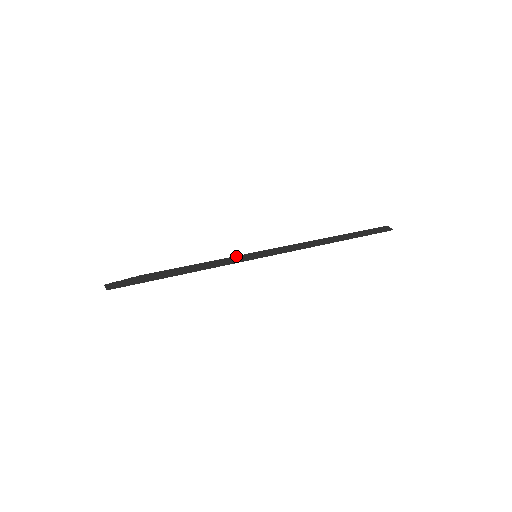
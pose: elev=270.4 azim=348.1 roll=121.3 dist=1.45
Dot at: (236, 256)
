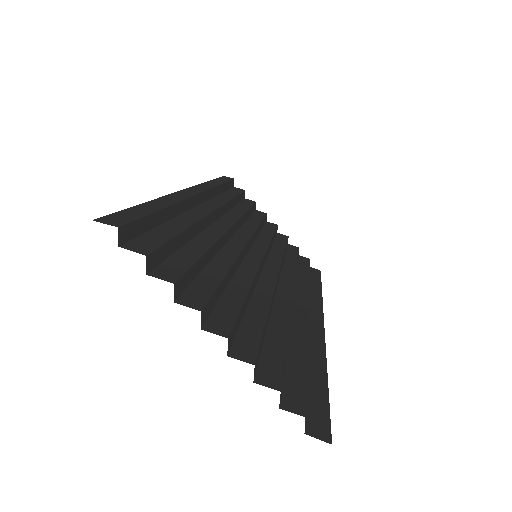
Dot at: occluded
